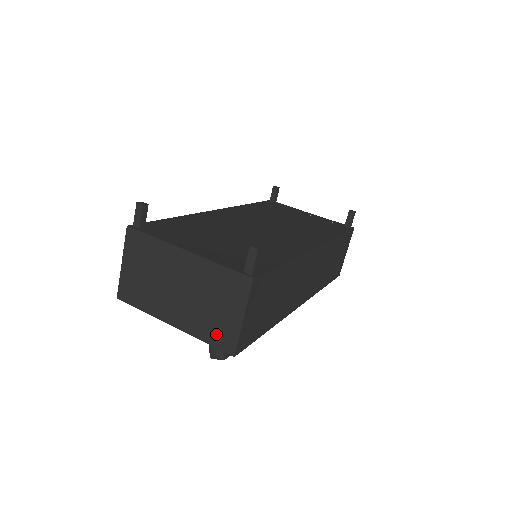
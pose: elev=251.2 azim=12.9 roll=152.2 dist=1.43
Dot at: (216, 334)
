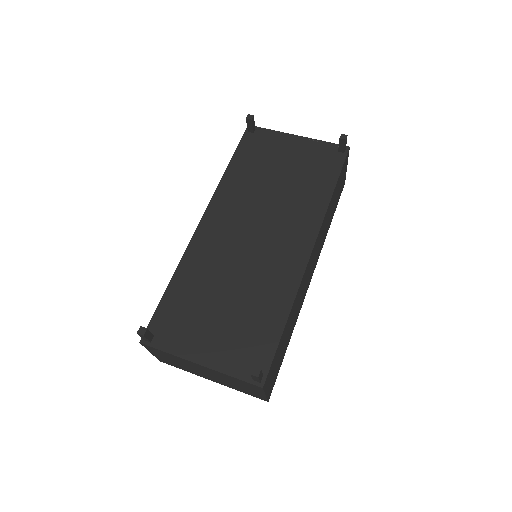
Dot at: (249, 393)
